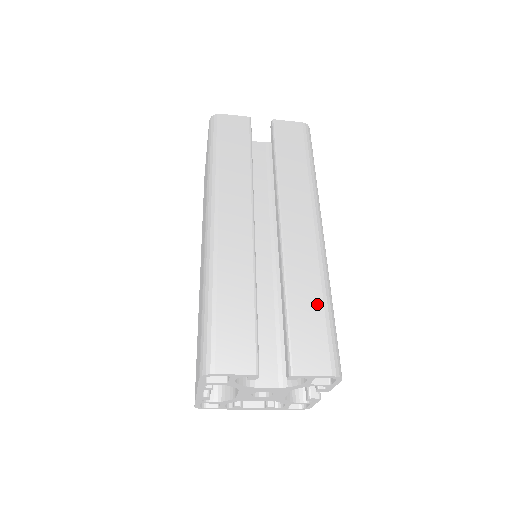
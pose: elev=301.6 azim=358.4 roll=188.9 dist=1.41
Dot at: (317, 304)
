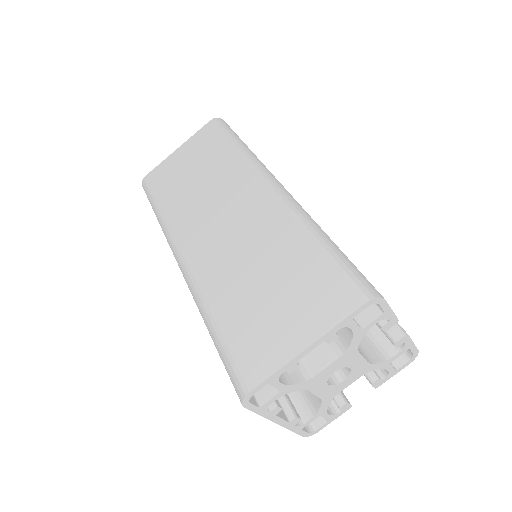
Dot at: occluded
